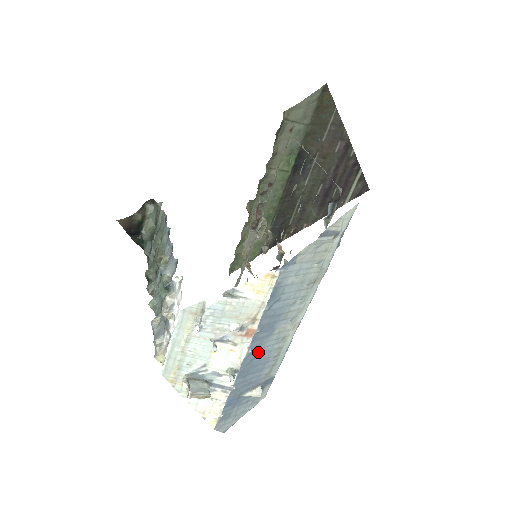
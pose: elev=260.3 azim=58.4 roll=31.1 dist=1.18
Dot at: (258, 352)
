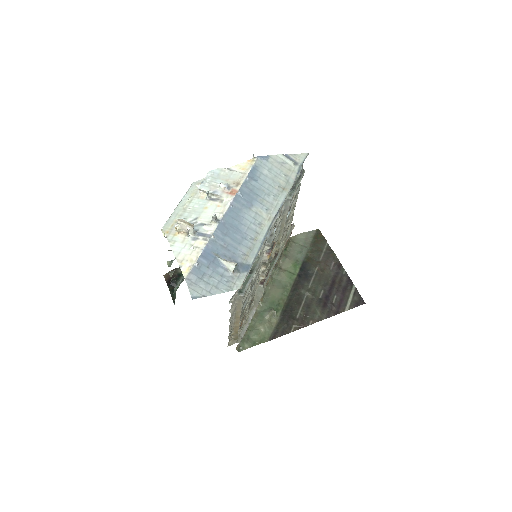
Dot at: (238, 218)
